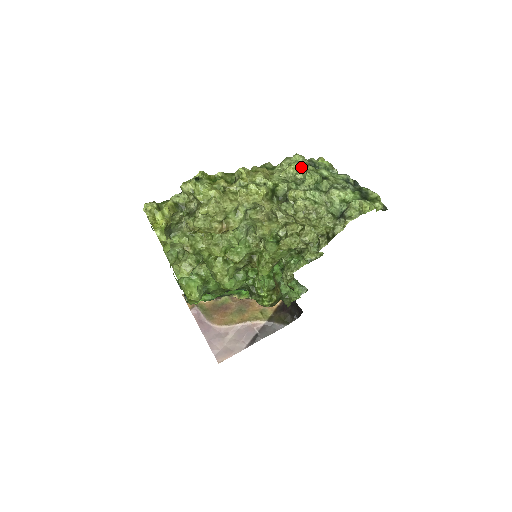
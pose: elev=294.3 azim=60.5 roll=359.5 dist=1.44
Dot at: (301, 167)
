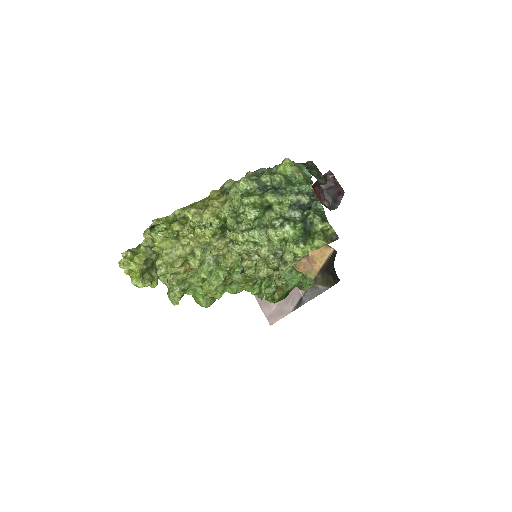
Dot at: (241, 201)
